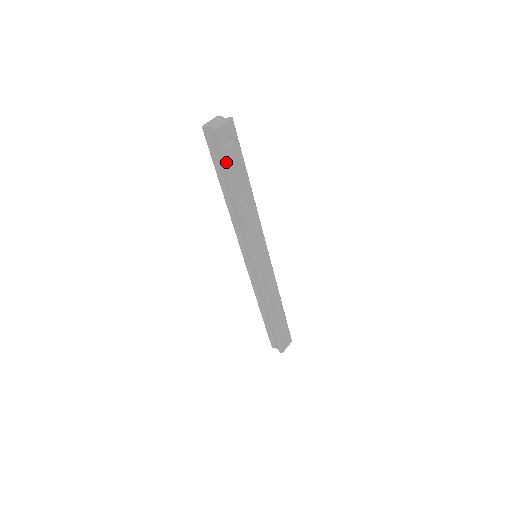
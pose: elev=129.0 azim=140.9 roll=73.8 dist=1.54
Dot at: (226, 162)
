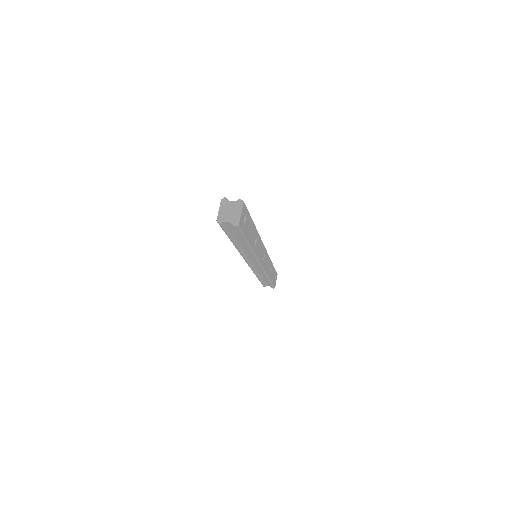
Dot at: (245, 236)
